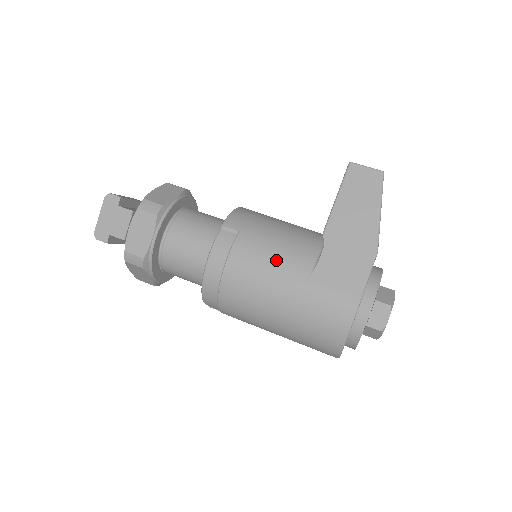
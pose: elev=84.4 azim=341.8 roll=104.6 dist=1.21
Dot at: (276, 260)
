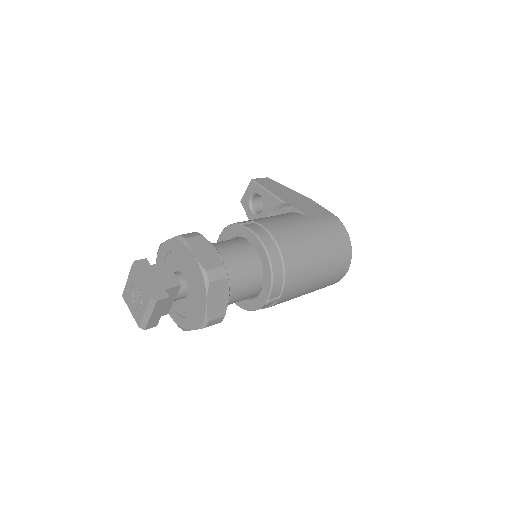
Dot at: (287, 220)
